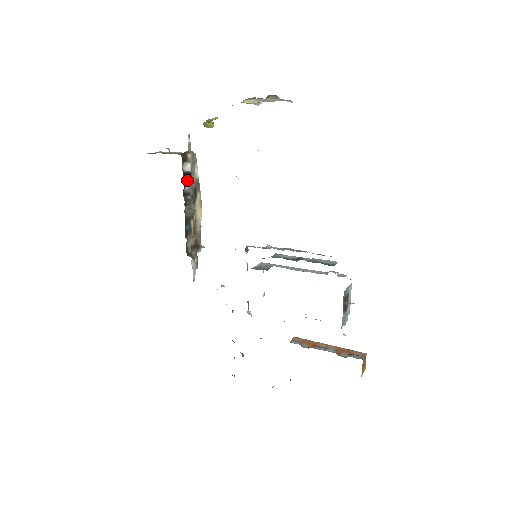
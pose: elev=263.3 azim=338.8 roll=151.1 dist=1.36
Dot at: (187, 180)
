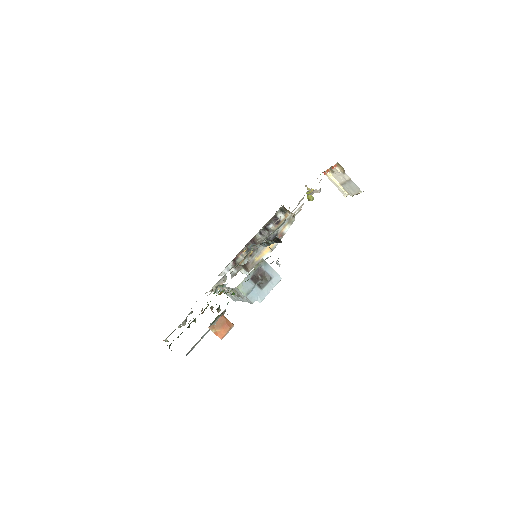
Dot at: (275, 223)
